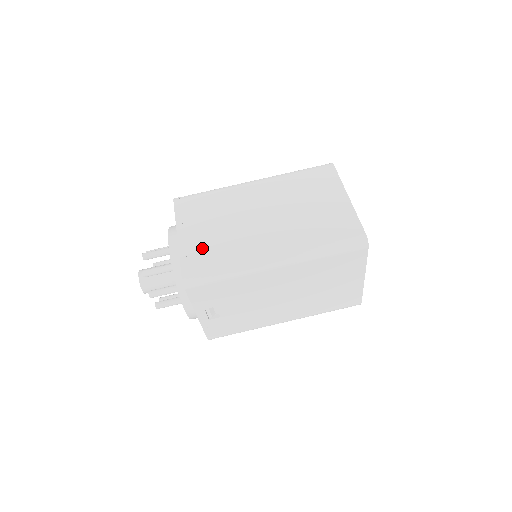
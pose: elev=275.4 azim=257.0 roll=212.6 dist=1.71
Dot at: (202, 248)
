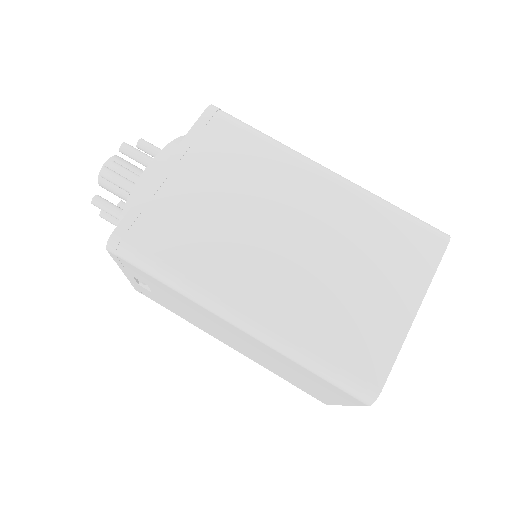
Dot at: (172, 214)
